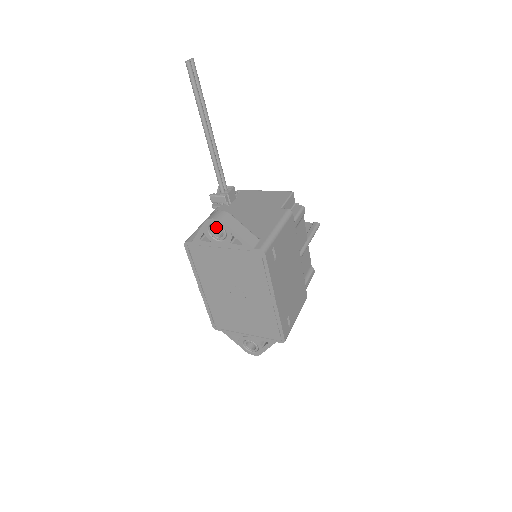
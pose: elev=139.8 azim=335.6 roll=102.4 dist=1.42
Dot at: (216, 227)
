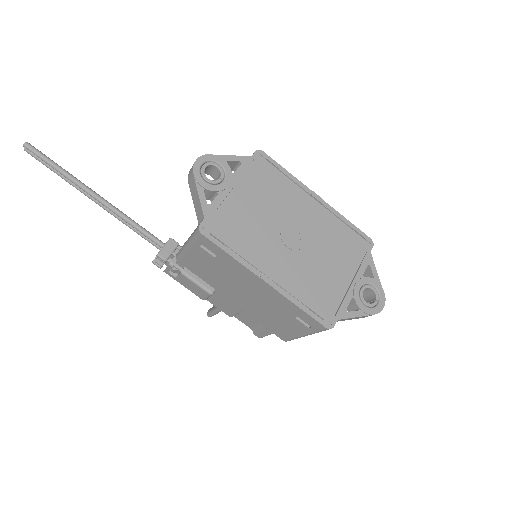
Dot at: occluded
